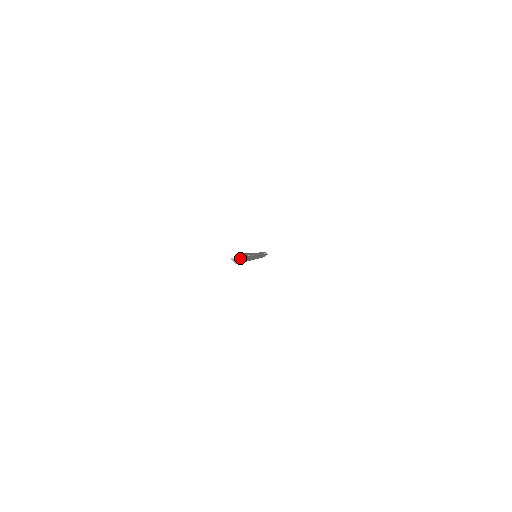
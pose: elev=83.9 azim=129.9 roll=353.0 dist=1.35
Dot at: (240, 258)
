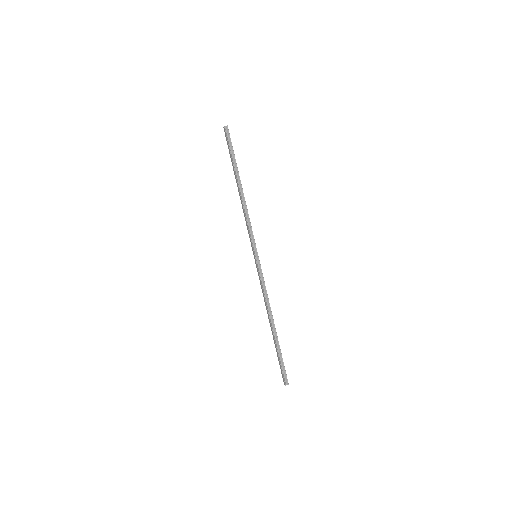
Dot at: occluded
